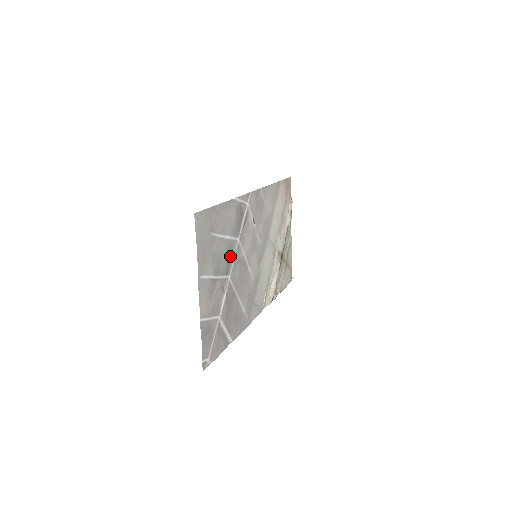
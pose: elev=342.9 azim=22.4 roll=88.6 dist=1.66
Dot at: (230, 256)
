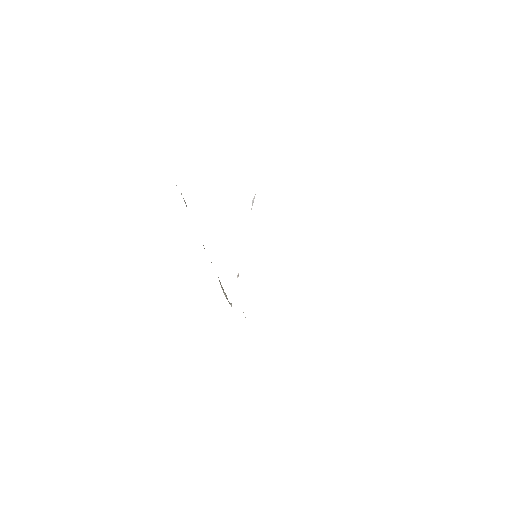
Dot at: occluded
